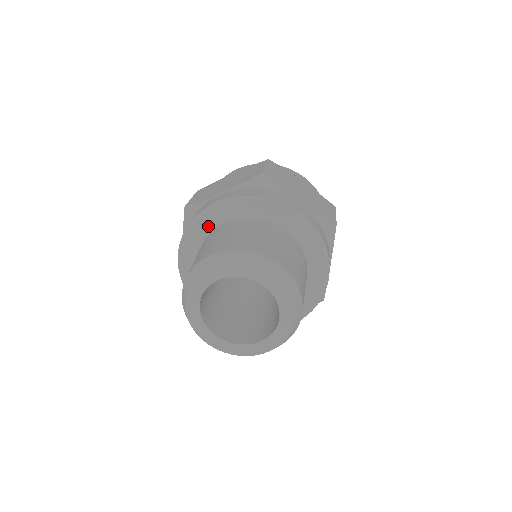
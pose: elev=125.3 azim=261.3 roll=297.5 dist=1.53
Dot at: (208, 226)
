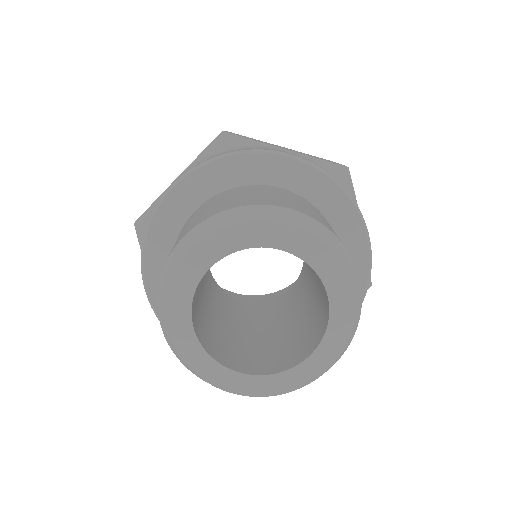
Dot at: (172, 226)
